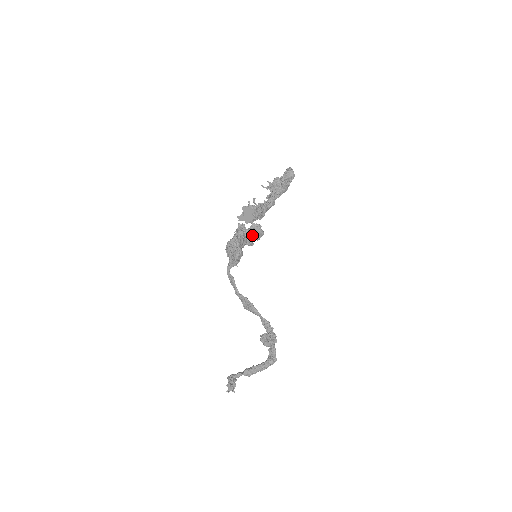
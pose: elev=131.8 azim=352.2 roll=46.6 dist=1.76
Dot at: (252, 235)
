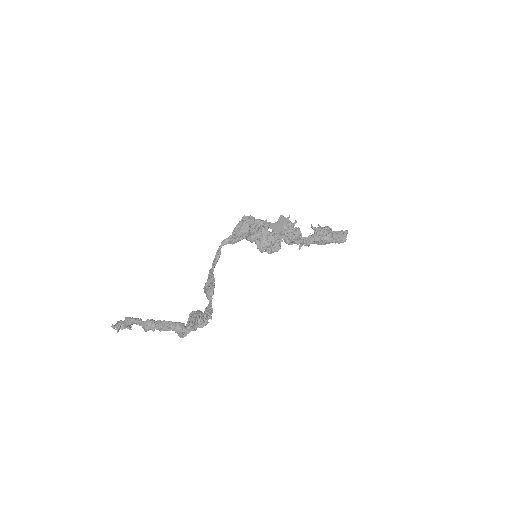
Dot at: (268, 240)
